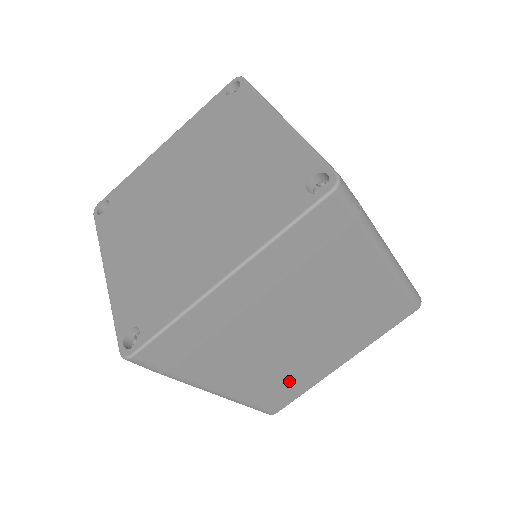
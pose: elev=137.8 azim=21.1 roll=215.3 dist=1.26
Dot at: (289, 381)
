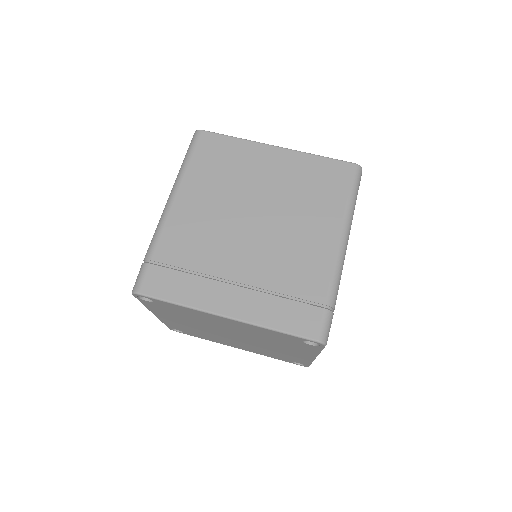
Dot at: occluded
